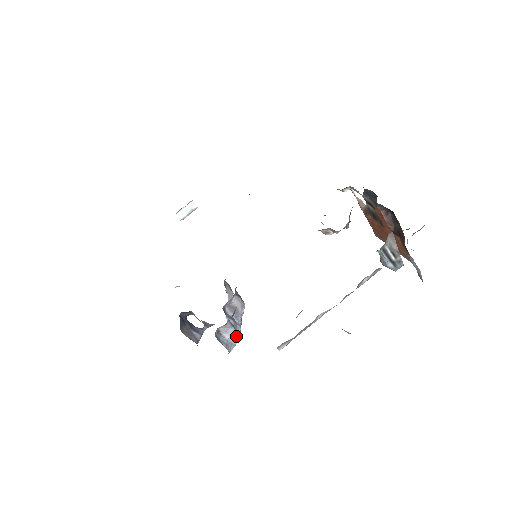
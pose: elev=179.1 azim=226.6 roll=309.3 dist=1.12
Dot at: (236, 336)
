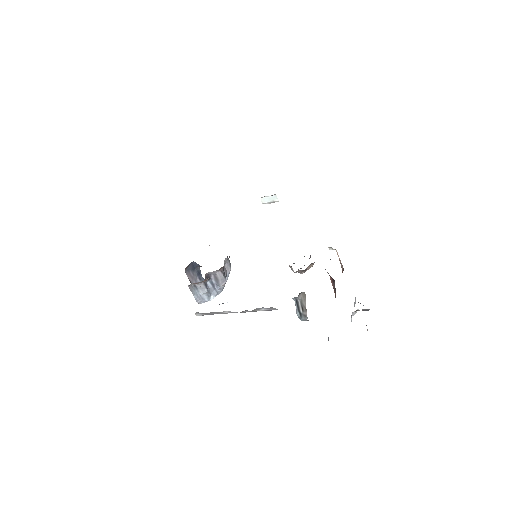
Dot at: (210, 297)
